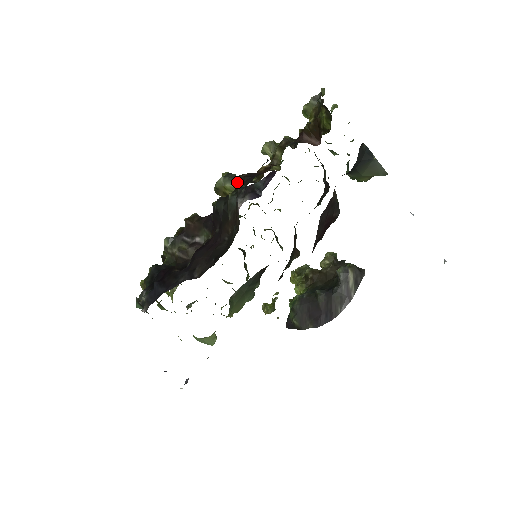
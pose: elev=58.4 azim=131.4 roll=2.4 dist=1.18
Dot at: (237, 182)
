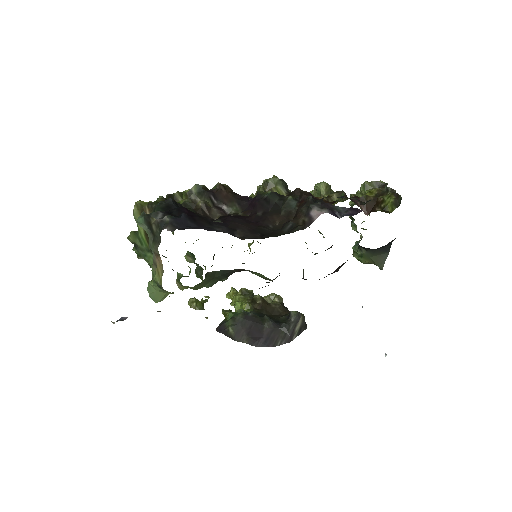
Dot at: (296, 192)
